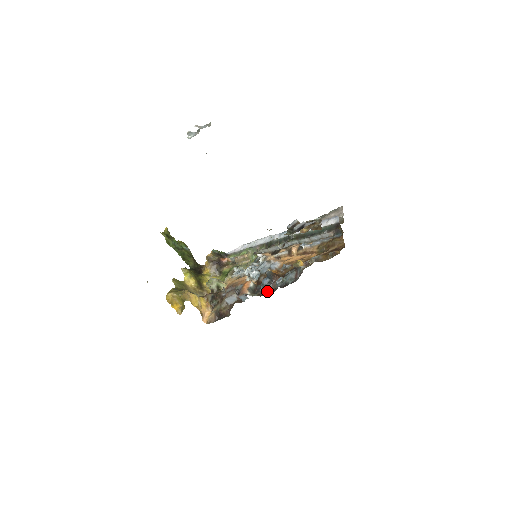
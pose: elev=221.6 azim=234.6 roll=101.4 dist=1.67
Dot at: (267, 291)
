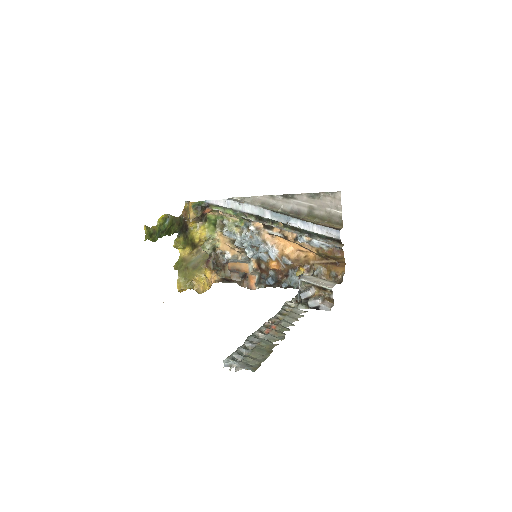
Dot at: (273, 285)
